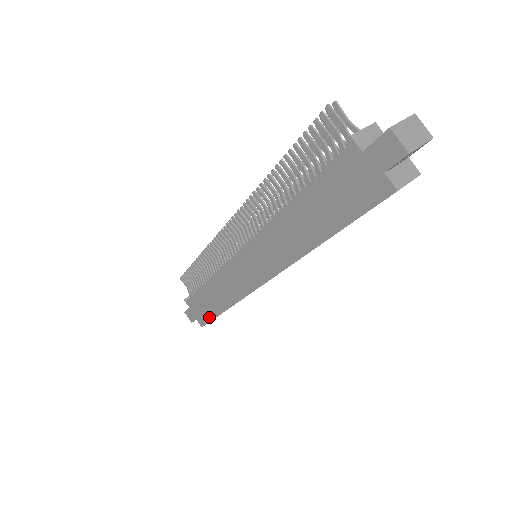
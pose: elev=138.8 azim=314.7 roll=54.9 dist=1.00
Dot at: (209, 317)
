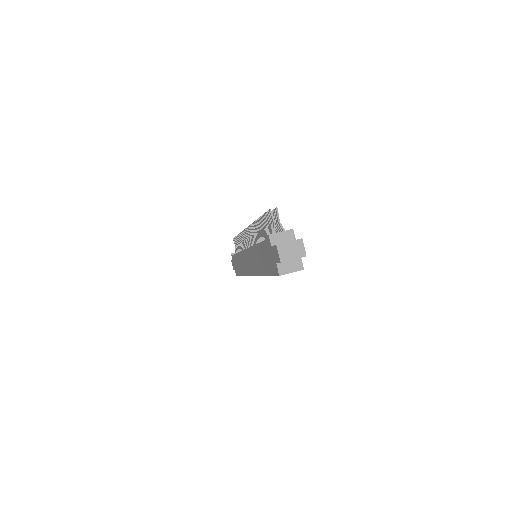
Dot at: (238, 273)
